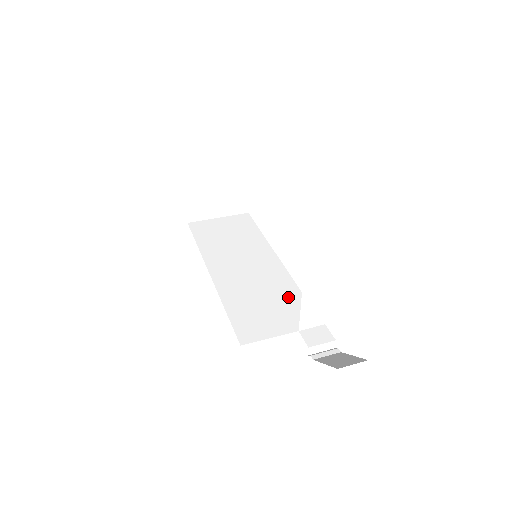
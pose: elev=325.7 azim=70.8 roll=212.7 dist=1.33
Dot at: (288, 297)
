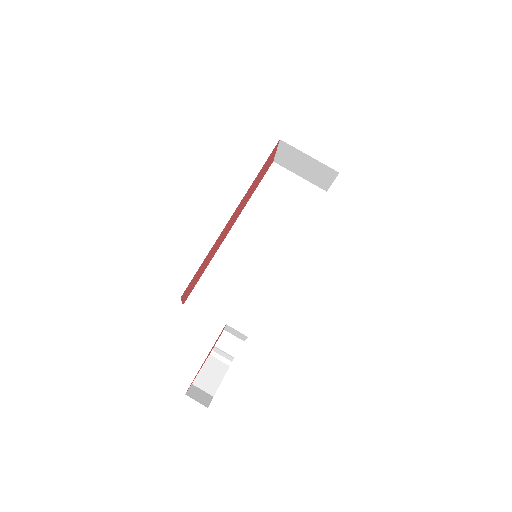
Dot at: (250, 299)
